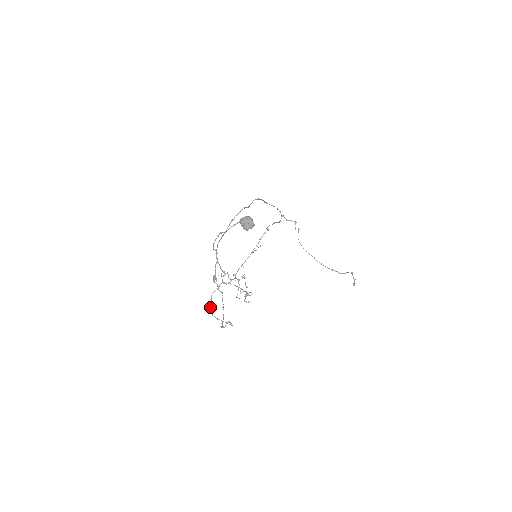
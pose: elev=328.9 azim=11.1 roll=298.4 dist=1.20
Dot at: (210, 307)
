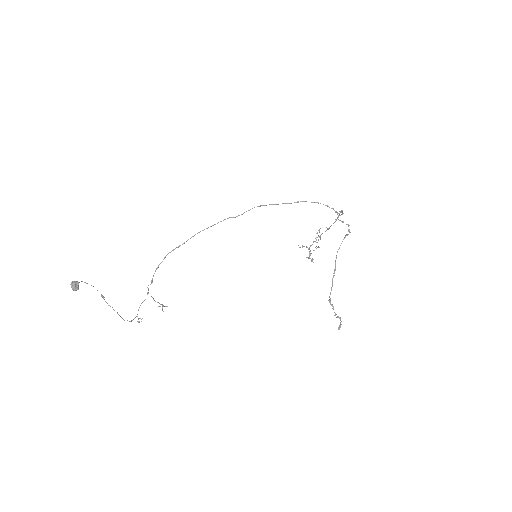
Dot at: (145, 299)
